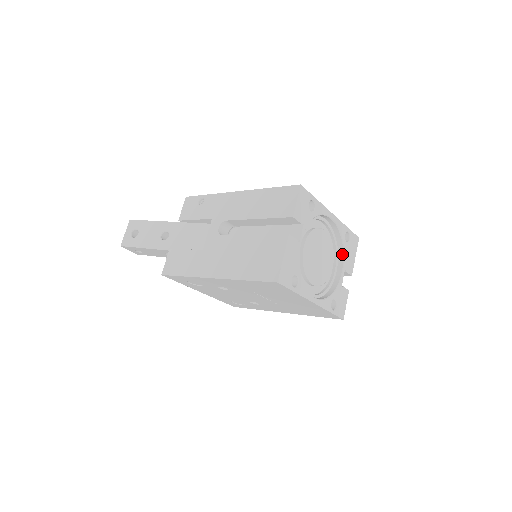
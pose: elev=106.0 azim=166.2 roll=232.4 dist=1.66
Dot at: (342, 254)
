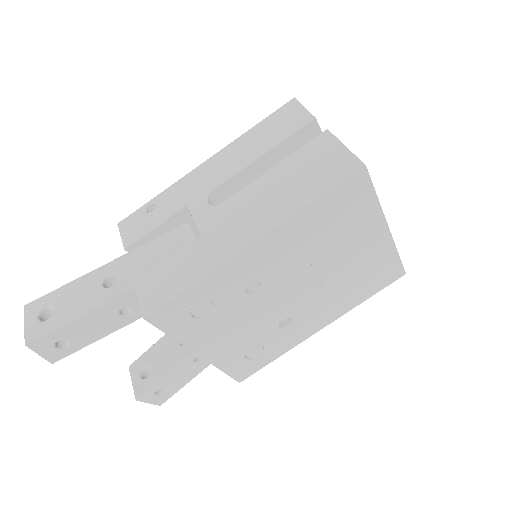
Dot at: occluded
